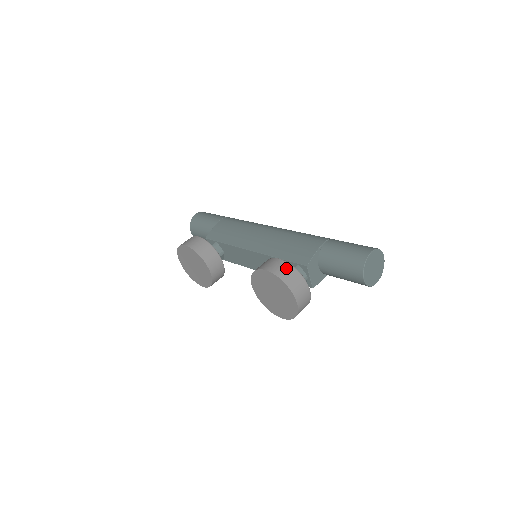
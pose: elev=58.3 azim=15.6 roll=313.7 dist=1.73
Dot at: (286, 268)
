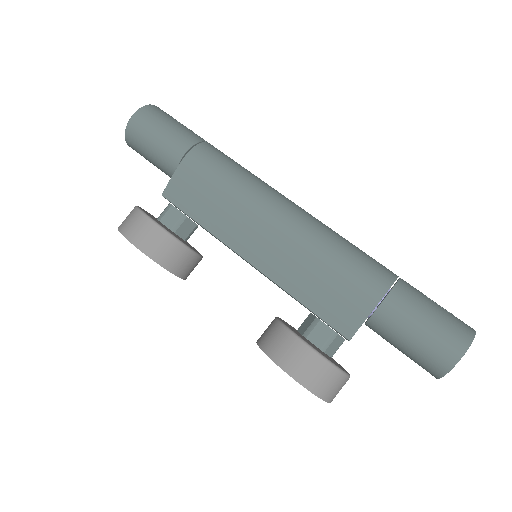
Dot at: (321, 371)
